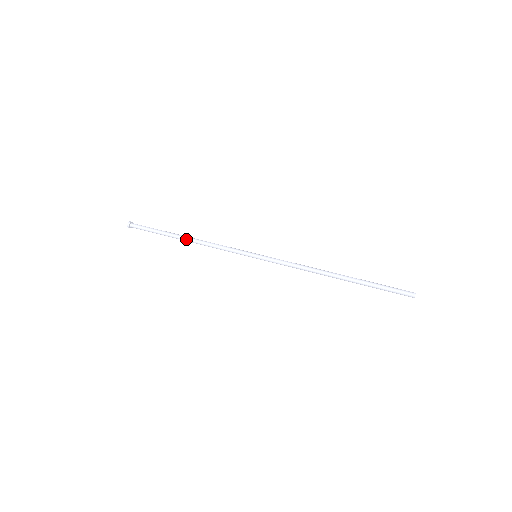
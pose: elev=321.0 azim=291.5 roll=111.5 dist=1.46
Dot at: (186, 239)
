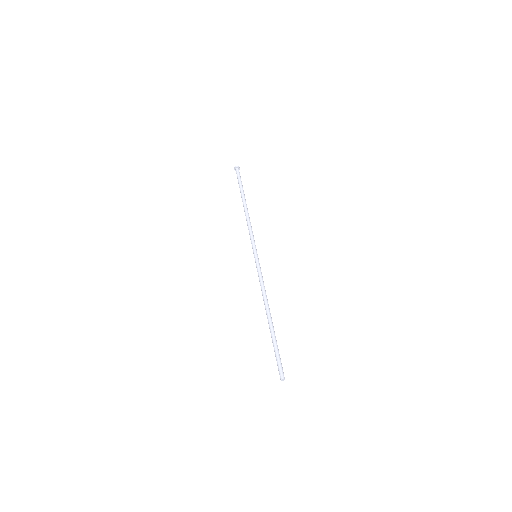
Dot at: (244, 206)
